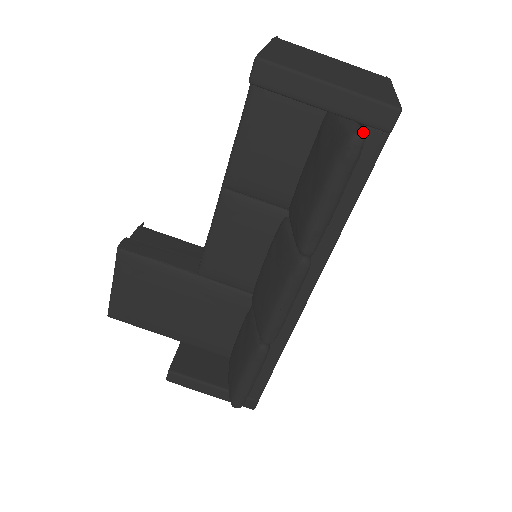
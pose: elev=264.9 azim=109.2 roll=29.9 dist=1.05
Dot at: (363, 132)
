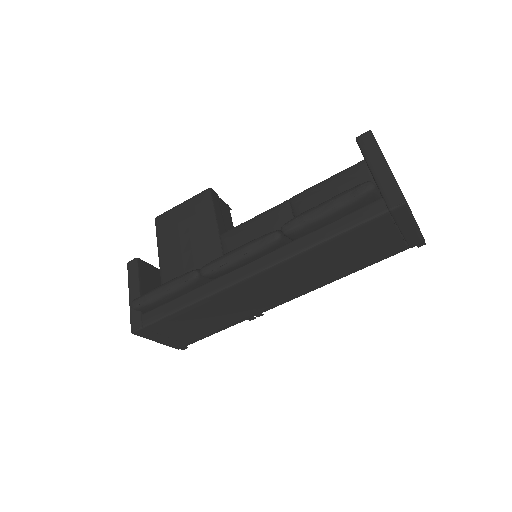
Dot at: (377, 191)
